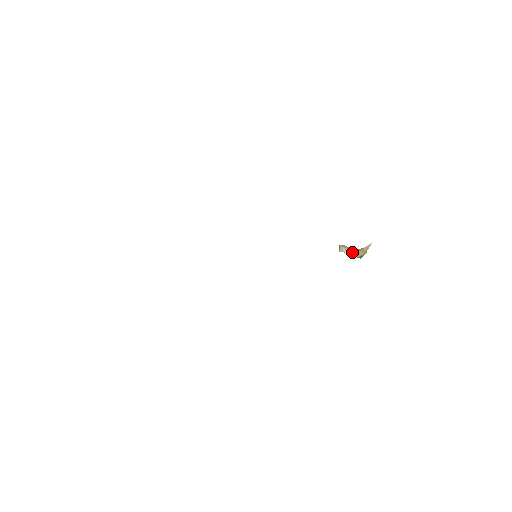
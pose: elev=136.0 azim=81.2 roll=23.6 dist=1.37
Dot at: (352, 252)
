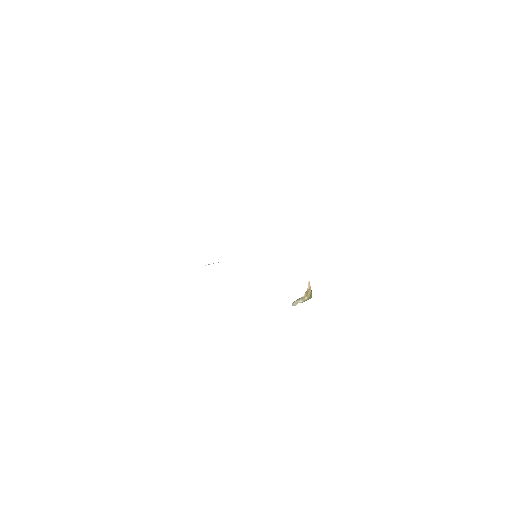
Dot at: (303, 298)
